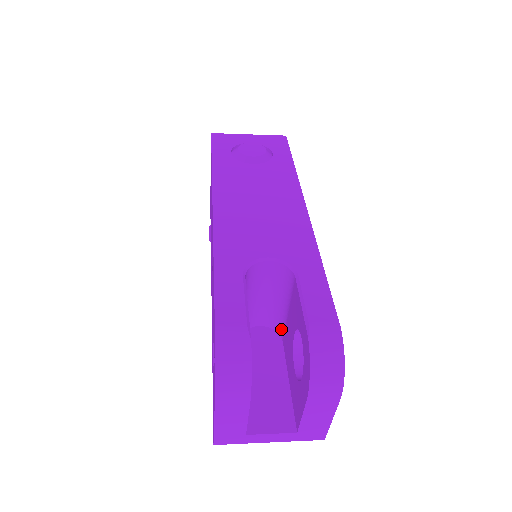
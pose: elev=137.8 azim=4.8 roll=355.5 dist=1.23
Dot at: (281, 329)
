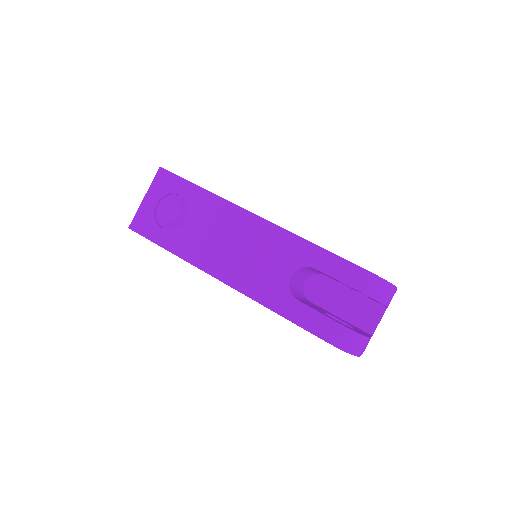
Dot at: occluded
